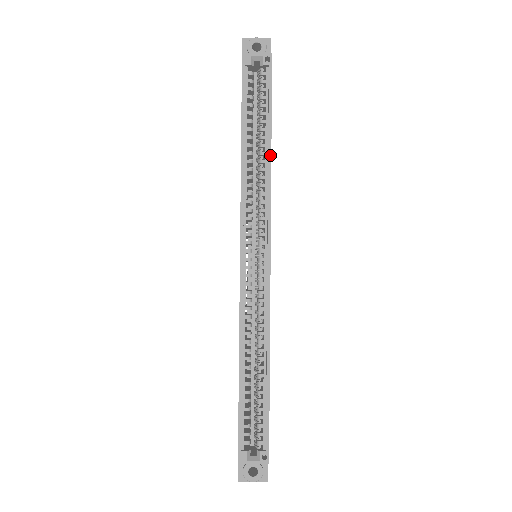
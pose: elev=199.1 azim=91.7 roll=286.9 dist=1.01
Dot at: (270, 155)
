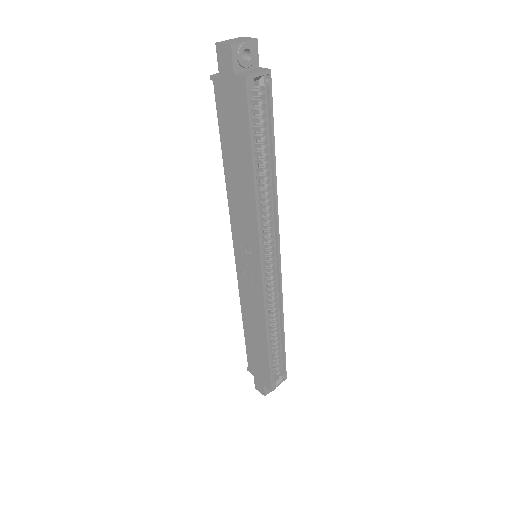
Dot at: (276, 178)
